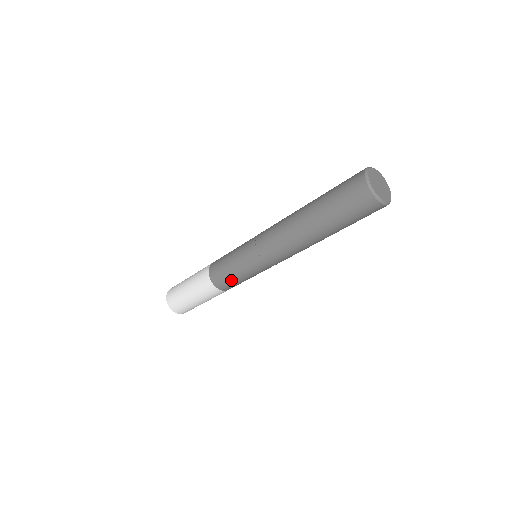
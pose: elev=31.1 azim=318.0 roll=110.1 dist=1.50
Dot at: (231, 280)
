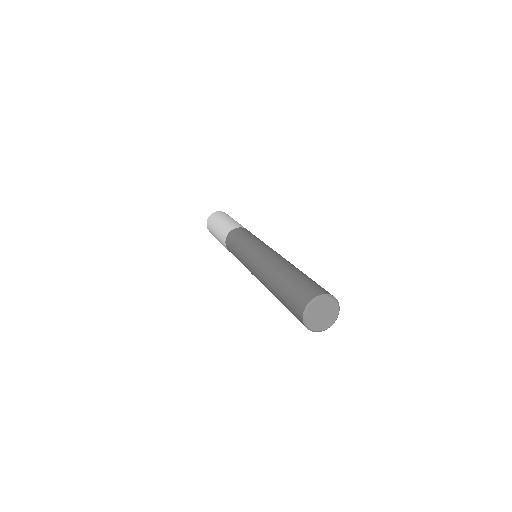
Dot at: occluded
